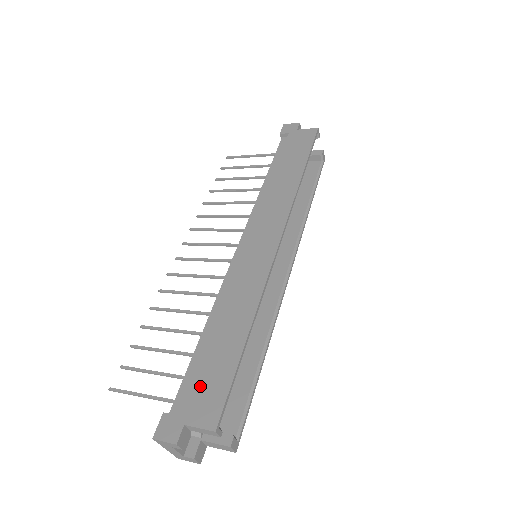
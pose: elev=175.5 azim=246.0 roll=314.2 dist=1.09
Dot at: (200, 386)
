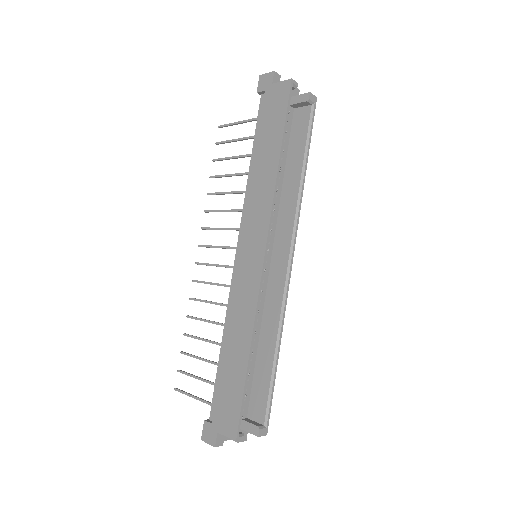
Dot at: (223, 401)
